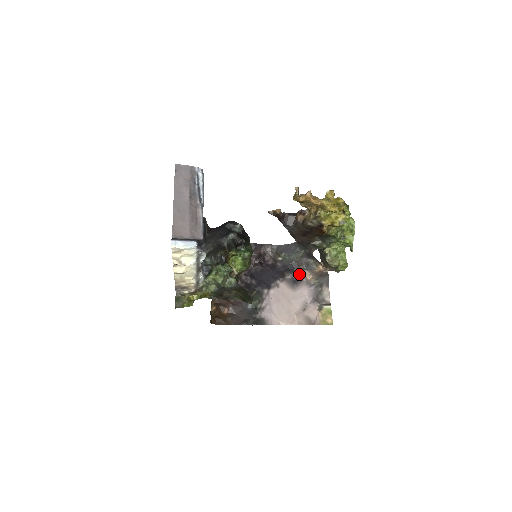
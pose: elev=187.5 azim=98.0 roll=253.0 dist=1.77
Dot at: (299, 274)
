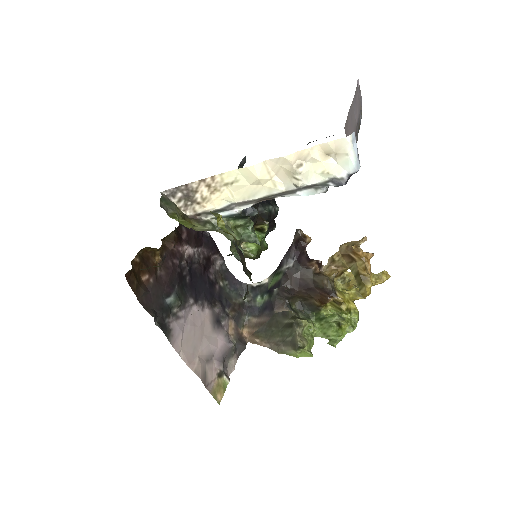
Dot at: (227, 318)
